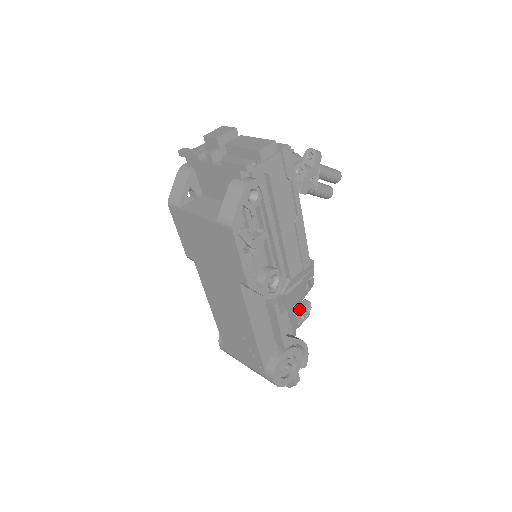
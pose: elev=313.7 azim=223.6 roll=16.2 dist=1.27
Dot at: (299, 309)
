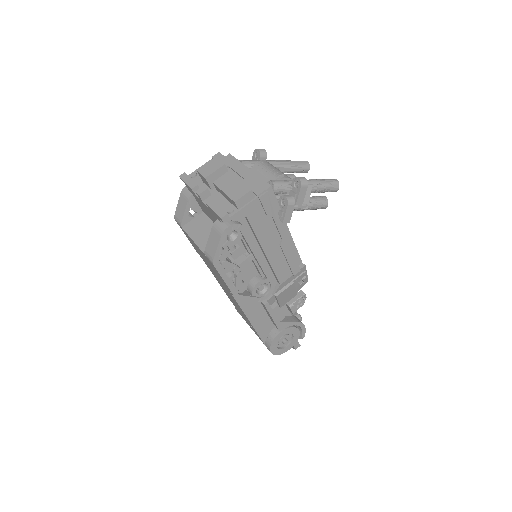
Dot at: (294, 300)
